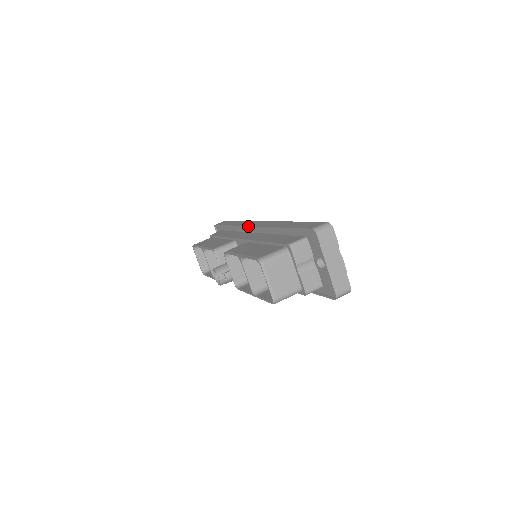
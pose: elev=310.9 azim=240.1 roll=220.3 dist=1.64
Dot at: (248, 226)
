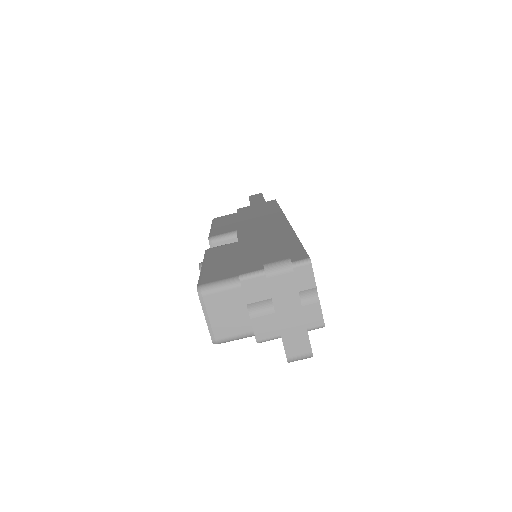
Dot at: (253, 217)
